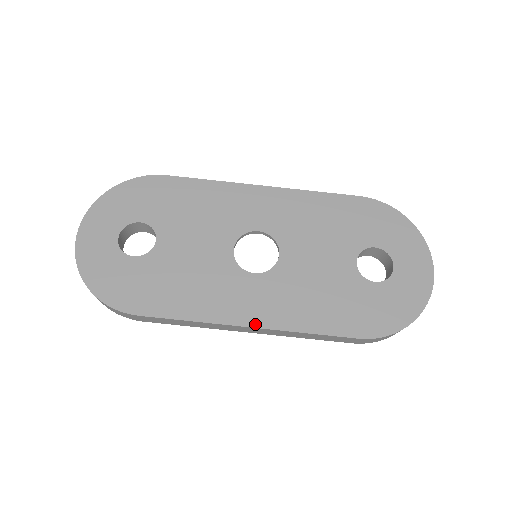
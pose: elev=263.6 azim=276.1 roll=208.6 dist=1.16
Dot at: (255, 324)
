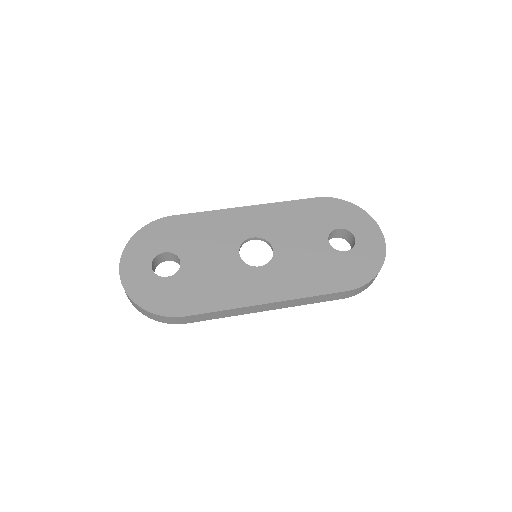
Dot at: (271, 300)
